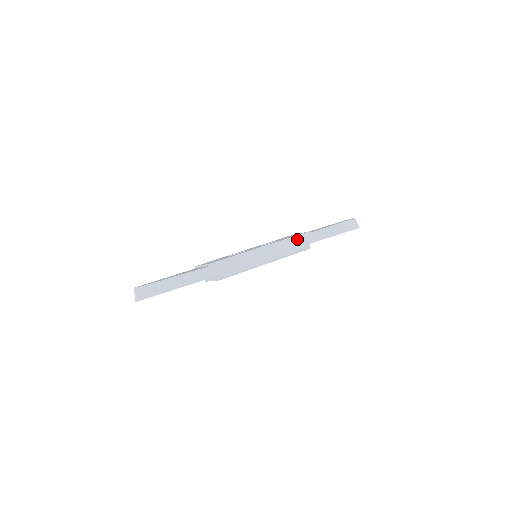
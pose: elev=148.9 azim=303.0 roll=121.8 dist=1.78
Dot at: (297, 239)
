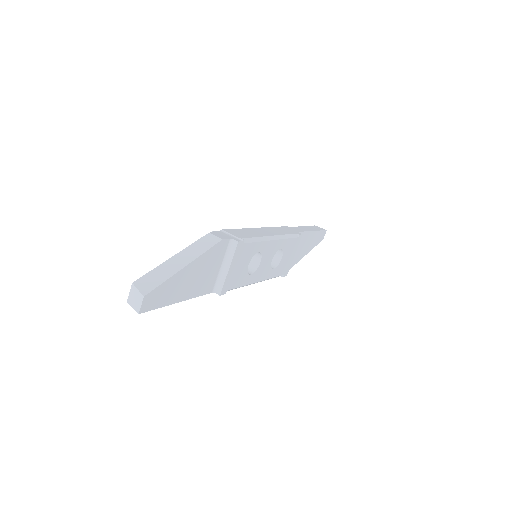
Dot at: (282, 229)
